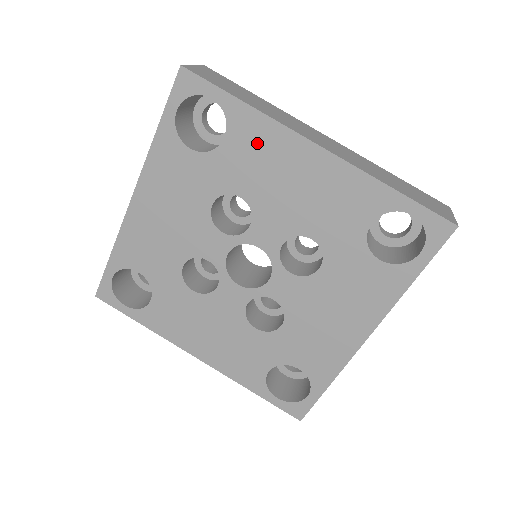
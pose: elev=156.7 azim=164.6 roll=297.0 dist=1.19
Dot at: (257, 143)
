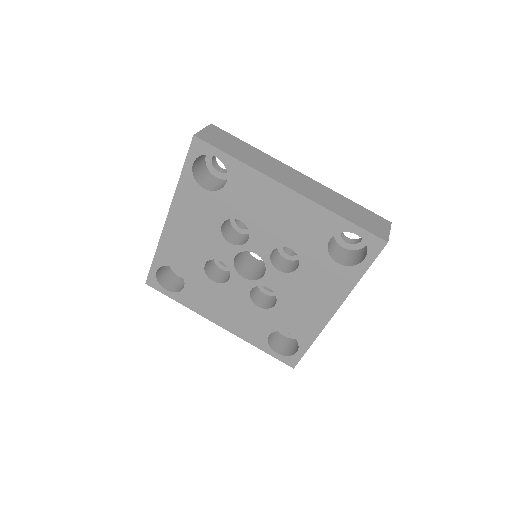
Dot at: (249, 186)
